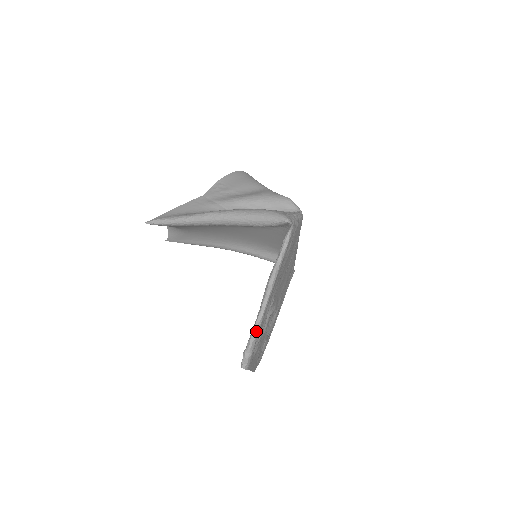
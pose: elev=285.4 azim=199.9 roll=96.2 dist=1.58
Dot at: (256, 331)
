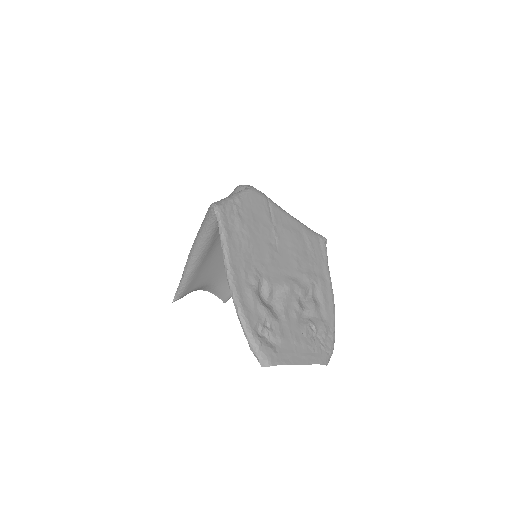
Dot at: (242, 322)
